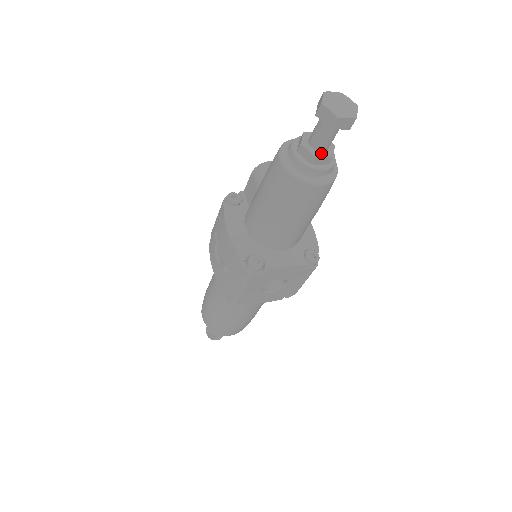
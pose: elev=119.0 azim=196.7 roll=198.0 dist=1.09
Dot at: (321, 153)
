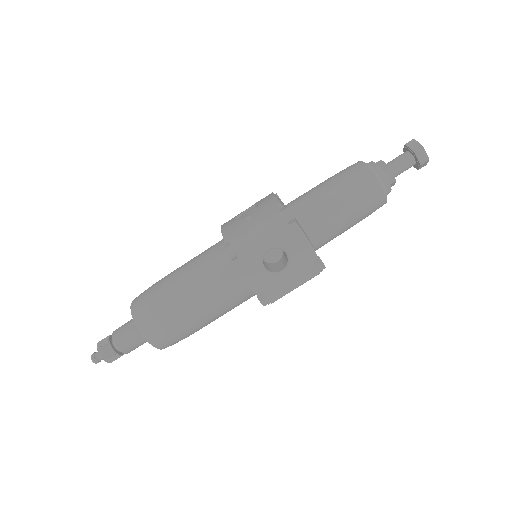
Dot at: (391, 172)
